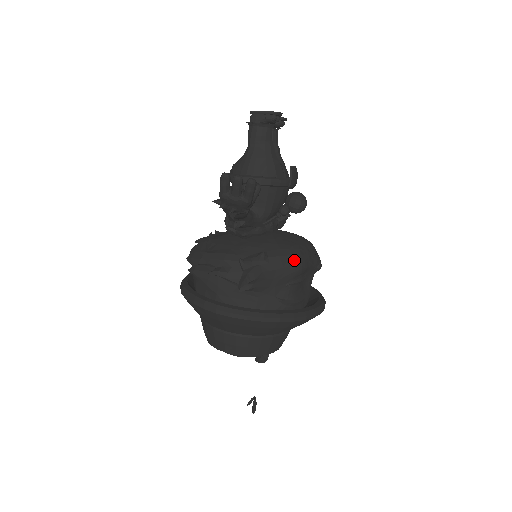
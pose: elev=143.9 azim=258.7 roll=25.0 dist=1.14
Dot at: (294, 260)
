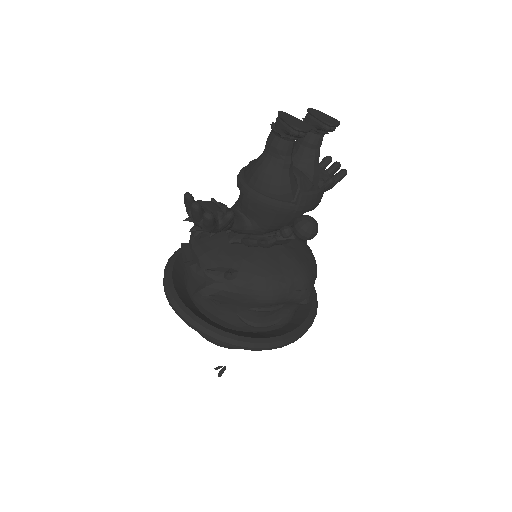
Dot at: (264, 291)
